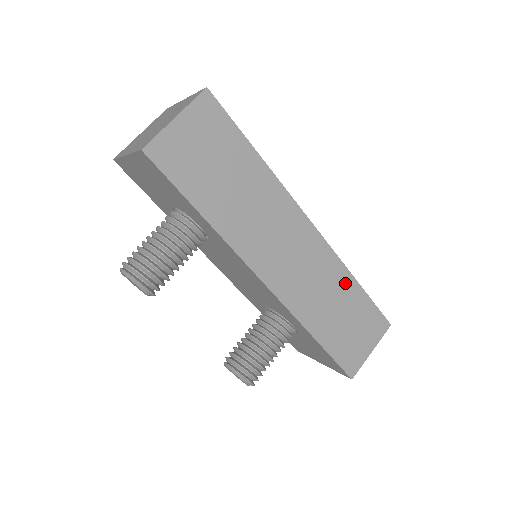
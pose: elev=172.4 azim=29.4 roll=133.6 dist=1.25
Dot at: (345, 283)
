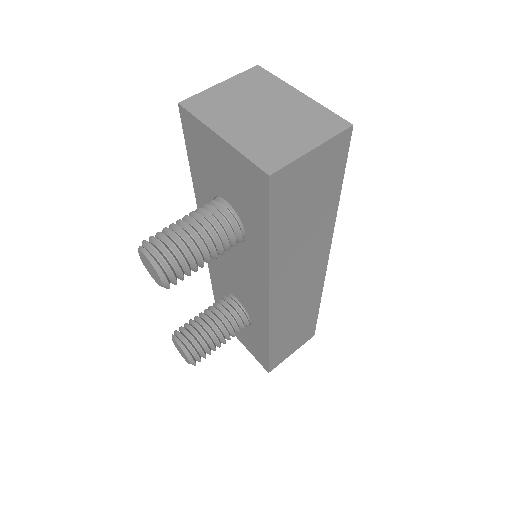
Dot at: (313, 306)
